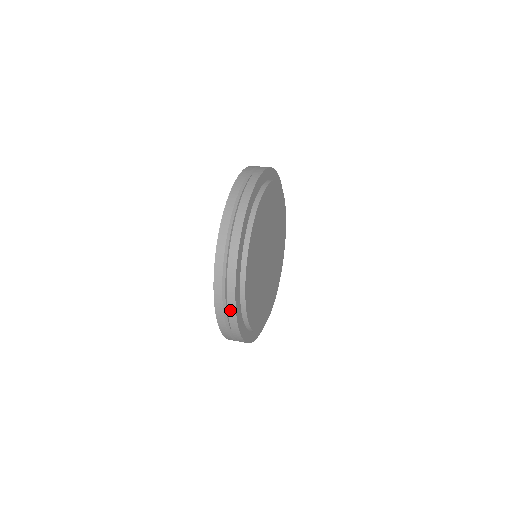
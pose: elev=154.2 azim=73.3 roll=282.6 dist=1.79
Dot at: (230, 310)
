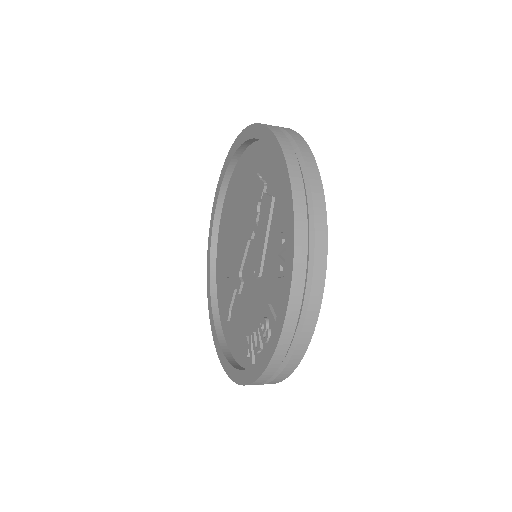
Dot at: (304, 334)
